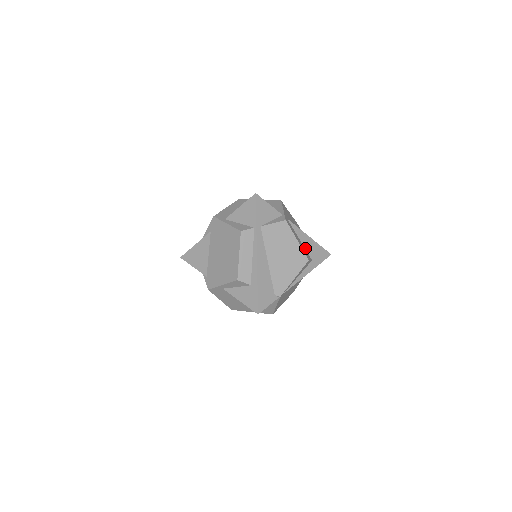
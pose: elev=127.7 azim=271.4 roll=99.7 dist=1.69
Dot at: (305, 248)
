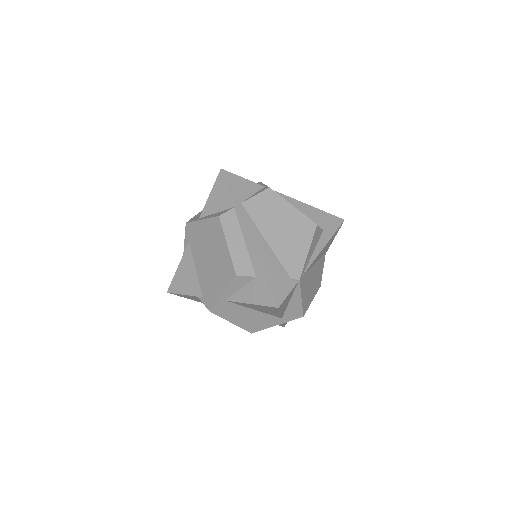
Dot at: occluded
